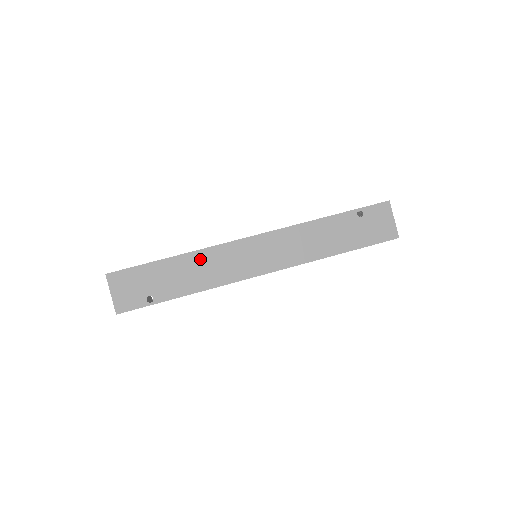
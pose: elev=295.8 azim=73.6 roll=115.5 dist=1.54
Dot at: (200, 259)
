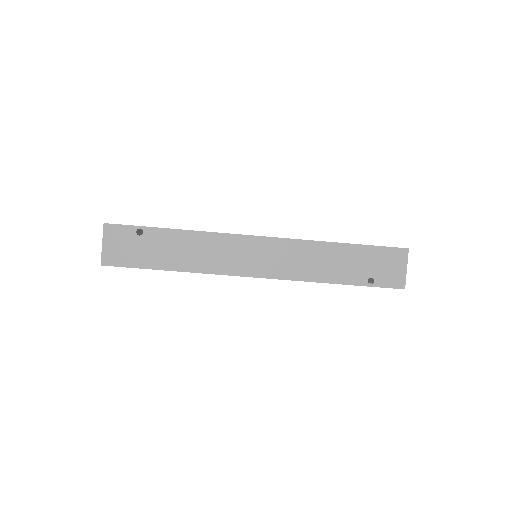
Dot at: occluded
